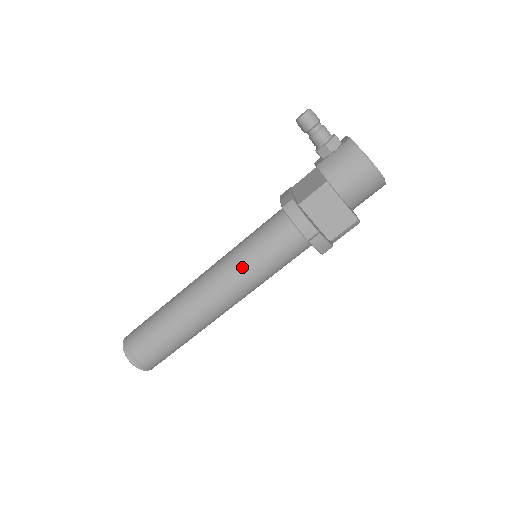
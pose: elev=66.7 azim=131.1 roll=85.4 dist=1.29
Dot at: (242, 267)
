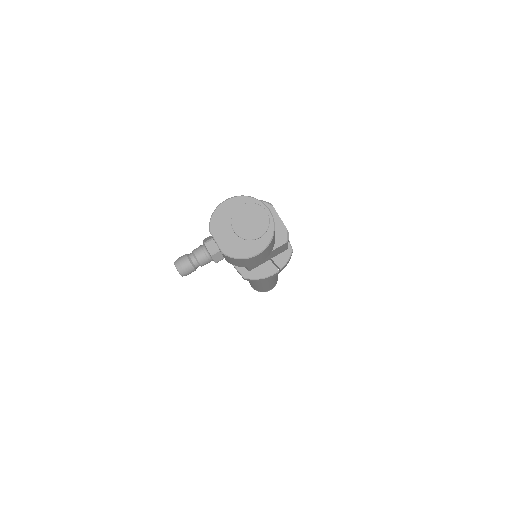
Dot at: occluded
